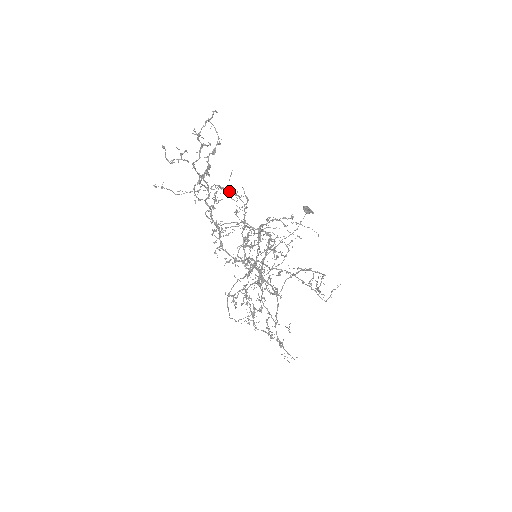
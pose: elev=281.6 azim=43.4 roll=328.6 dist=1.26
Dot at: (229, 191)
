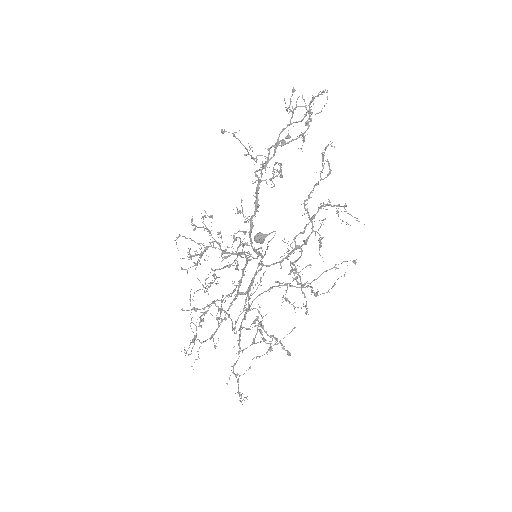
Dot at: occluded
